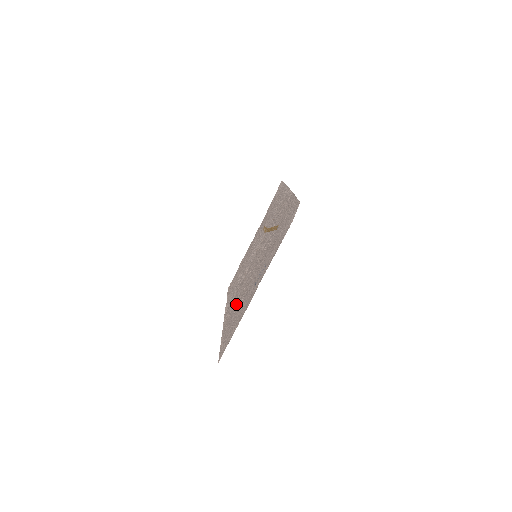
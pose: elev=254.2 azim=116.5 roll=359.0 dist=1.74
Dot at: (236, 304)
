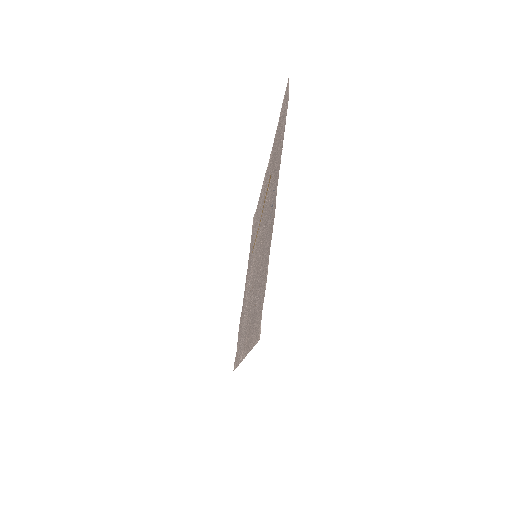
Dot at: (253, 303)
